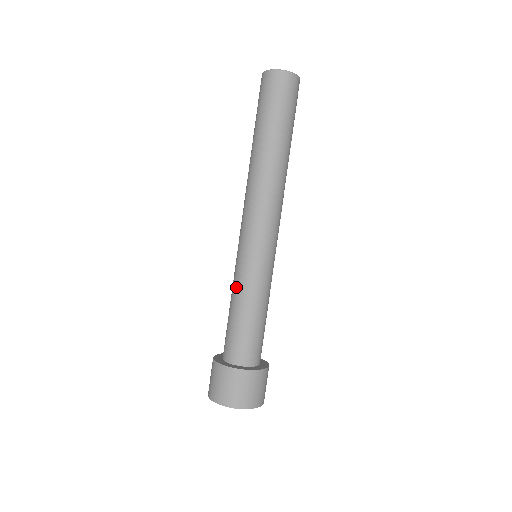
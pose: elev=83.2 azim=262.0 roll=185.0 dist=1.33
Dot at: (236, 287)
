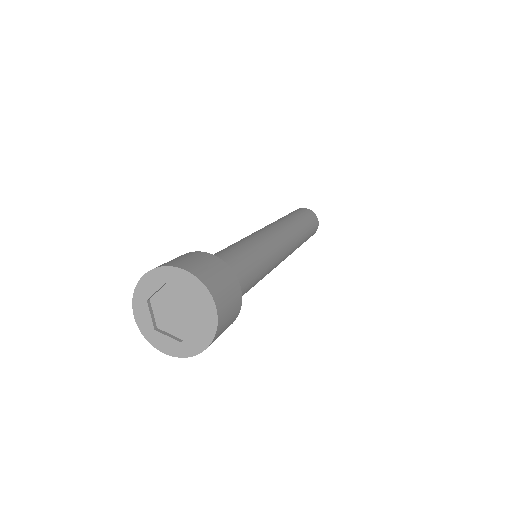
Dot at: (241, 242)
